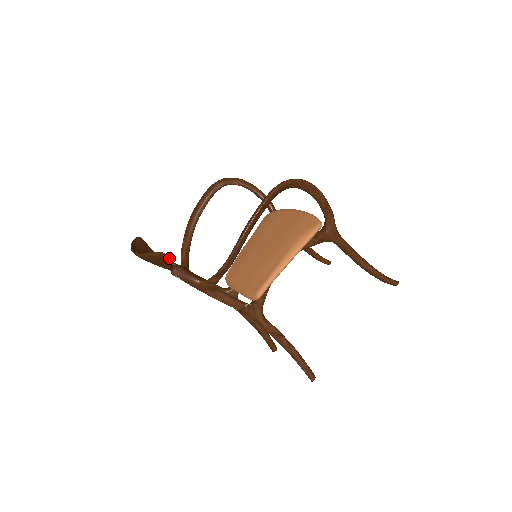
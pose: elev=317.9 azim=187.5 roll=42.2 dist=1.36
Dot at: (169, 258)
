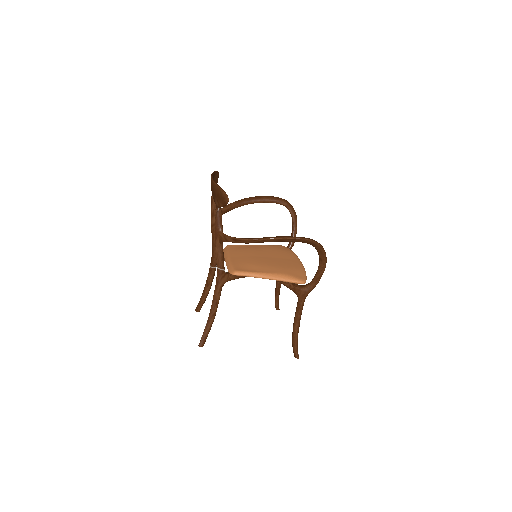
Dot at: (227, 203)
